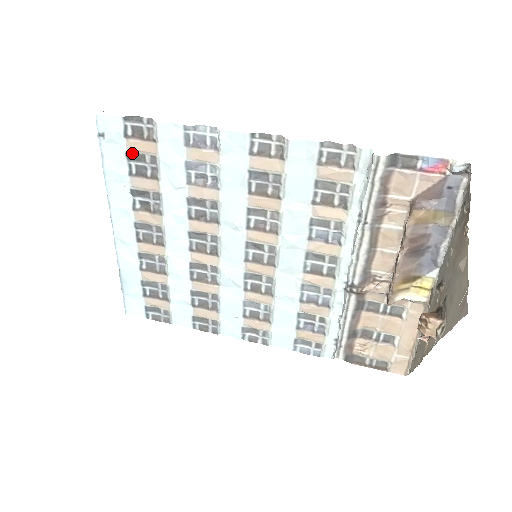
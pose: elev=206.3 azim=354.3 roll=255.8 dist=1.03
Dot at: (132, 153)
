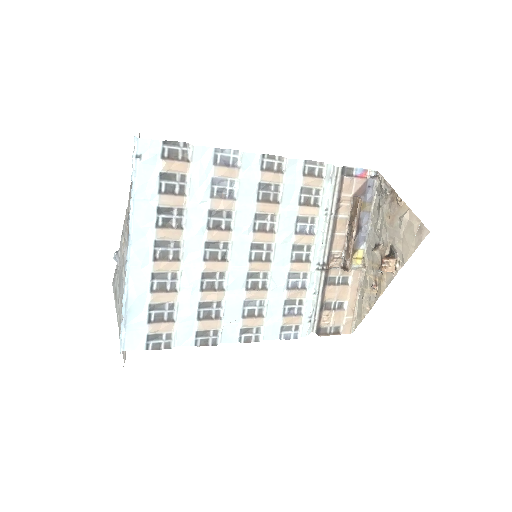
Dot at: (165, 173)
